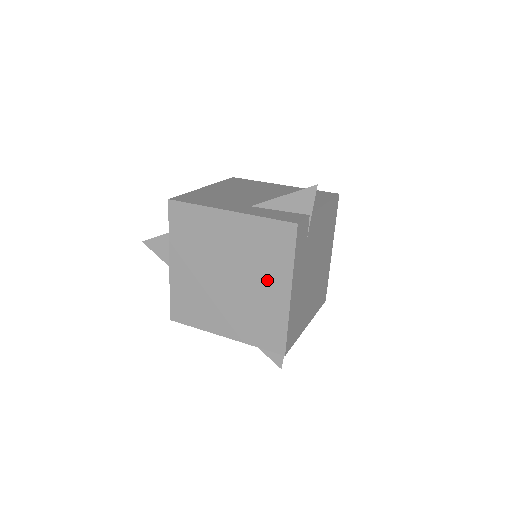
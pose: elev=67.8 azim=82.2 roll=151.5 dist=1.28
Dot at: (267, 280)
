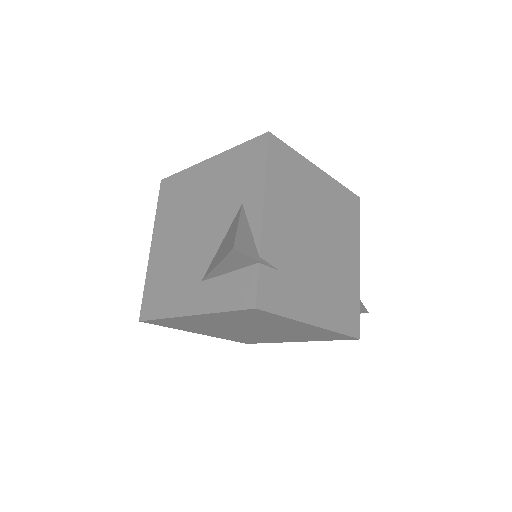
Dot at: (283, 326)
